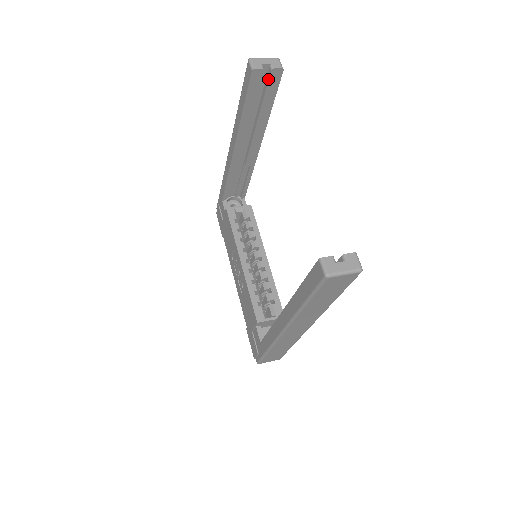
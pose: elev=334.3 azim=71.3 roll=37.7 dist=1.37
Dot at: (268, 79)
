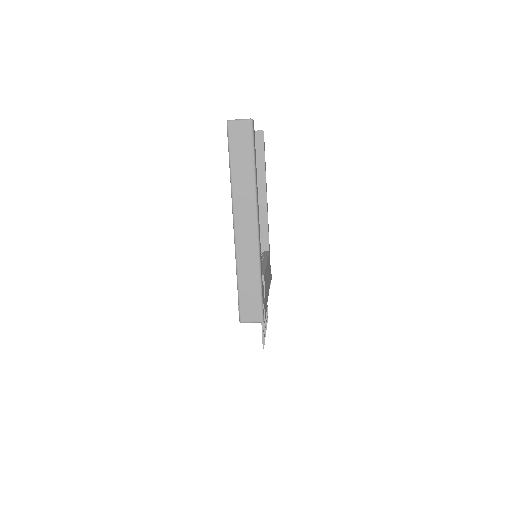
Dot at: (256, 139)
